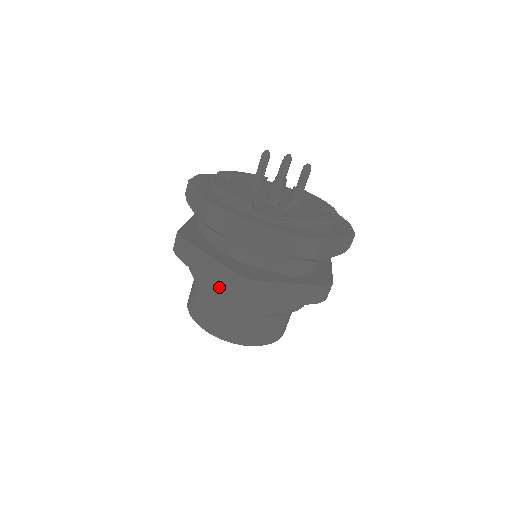
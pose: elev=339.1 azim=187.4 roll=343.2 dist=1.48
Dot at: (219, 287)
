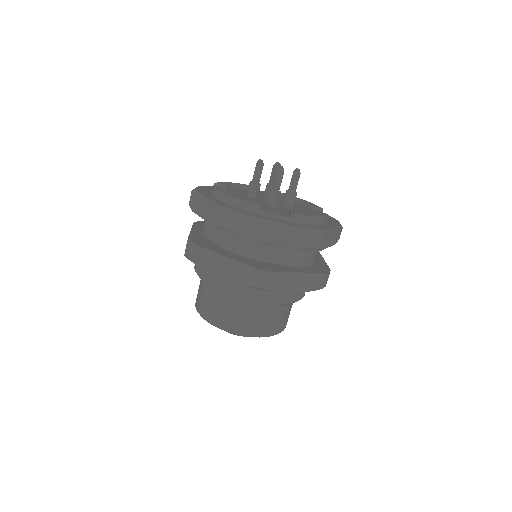
Dot at: (237, 283)
